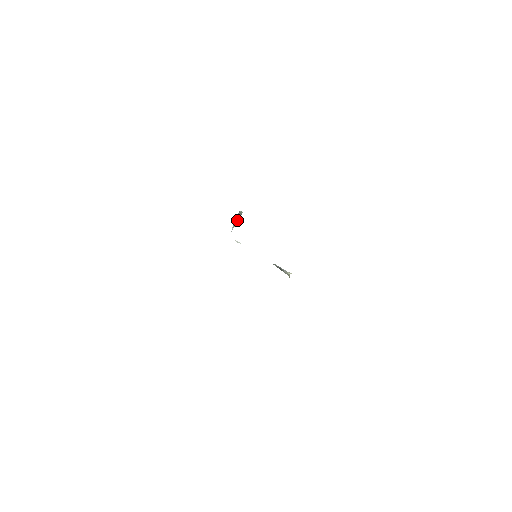
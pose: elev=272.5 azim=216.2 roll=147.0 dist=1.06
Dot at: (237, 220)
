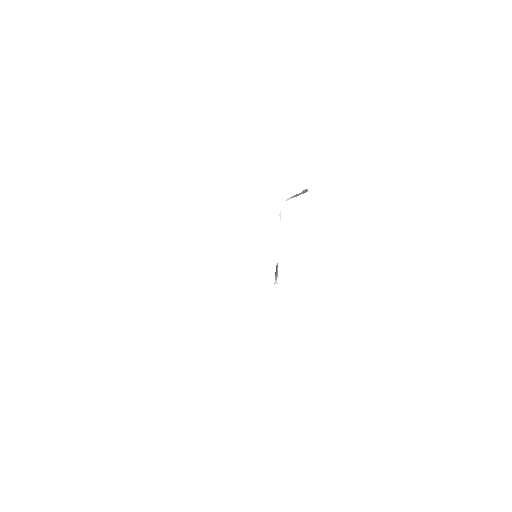
Dot at: (298, 195)
